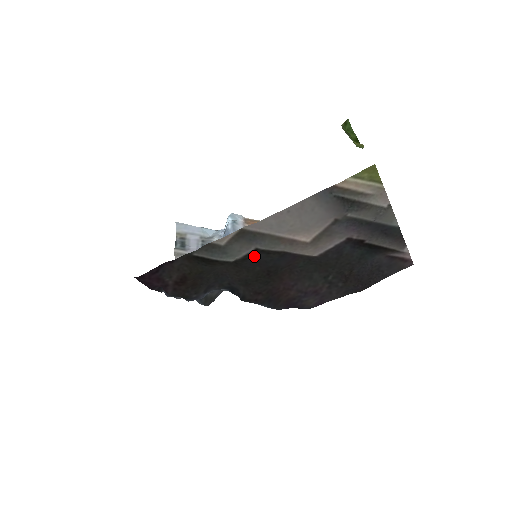
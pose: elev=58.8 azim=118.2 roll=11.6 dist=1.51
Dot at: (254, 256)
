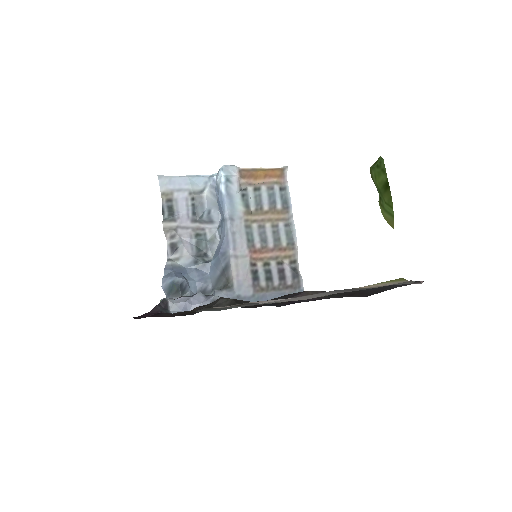
Dot at: occluded
